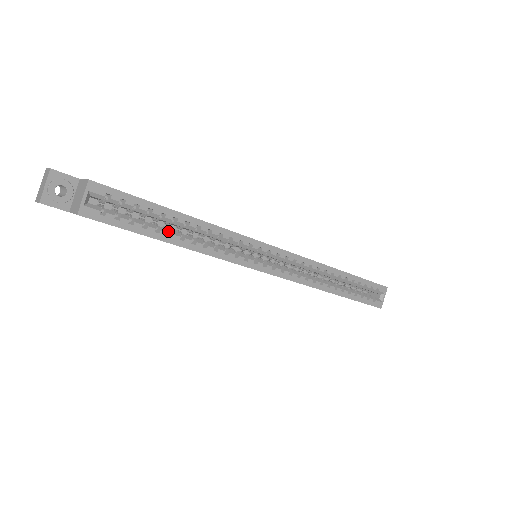
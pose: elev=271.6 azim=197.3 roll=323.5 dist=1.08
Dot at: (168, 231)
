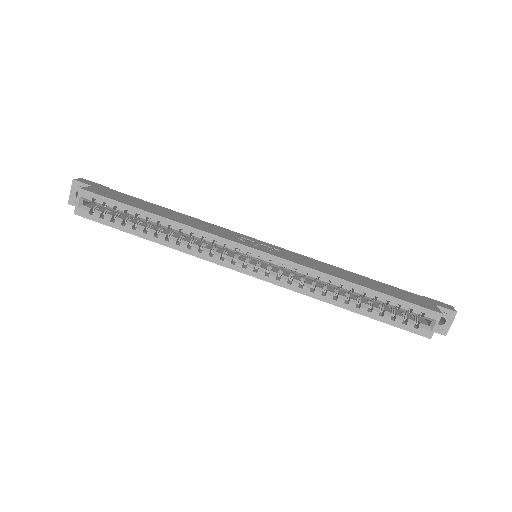
Dot at: (148, 228)
